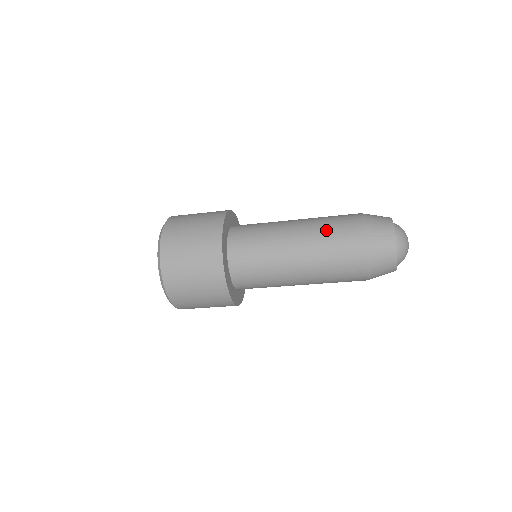
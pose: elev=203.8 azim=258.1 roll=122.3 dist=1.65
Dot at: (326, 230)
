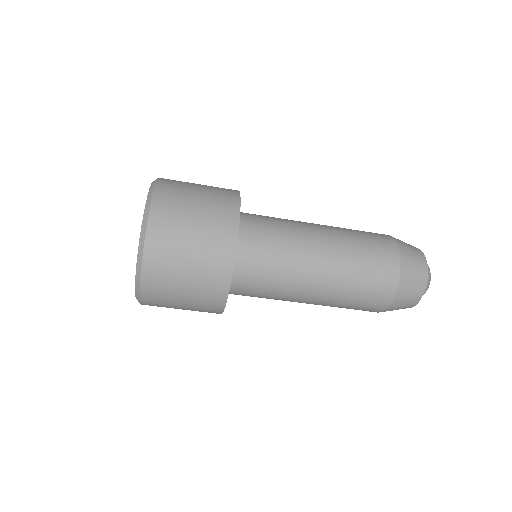
Dot at: (352, 230)
